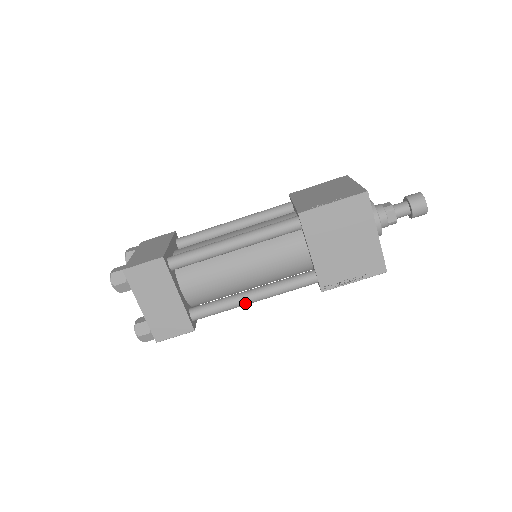
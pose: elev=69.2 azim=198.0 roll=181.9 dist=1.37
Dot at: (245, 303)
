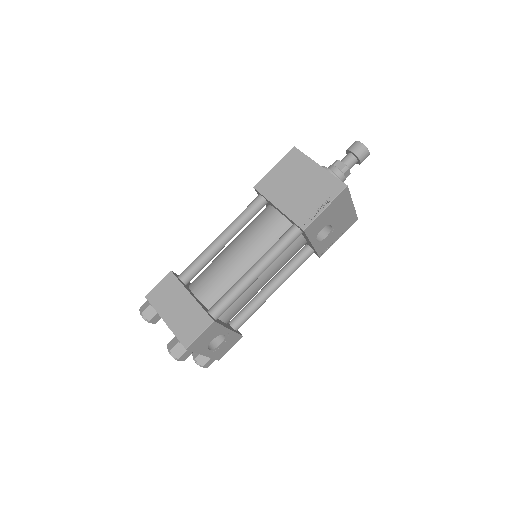
Dot at: (248, 278)
